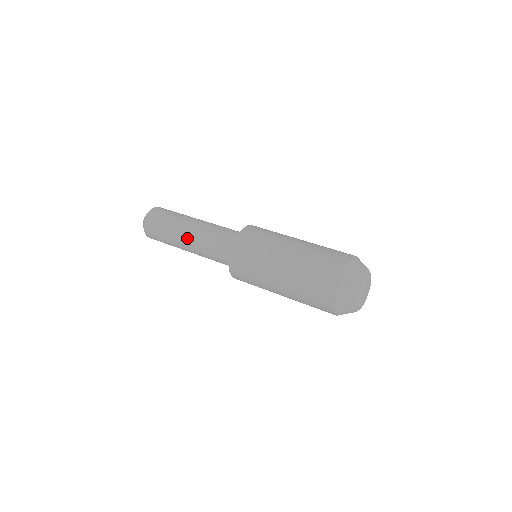
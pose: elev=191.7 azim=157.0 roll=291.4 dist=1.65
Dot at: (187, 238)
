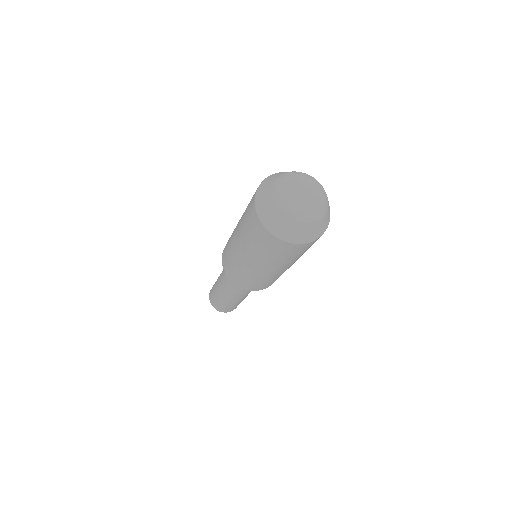
Dot at: (220, 283)
